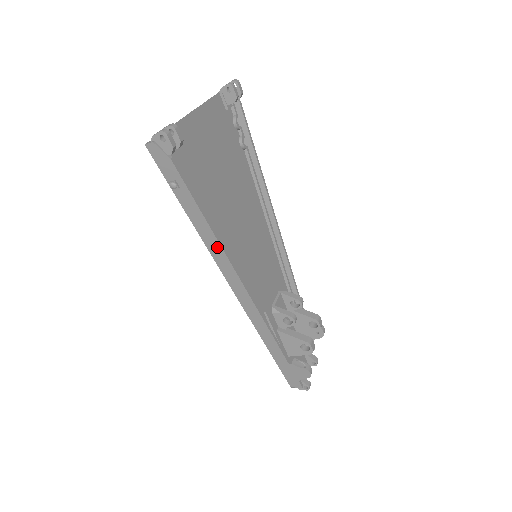
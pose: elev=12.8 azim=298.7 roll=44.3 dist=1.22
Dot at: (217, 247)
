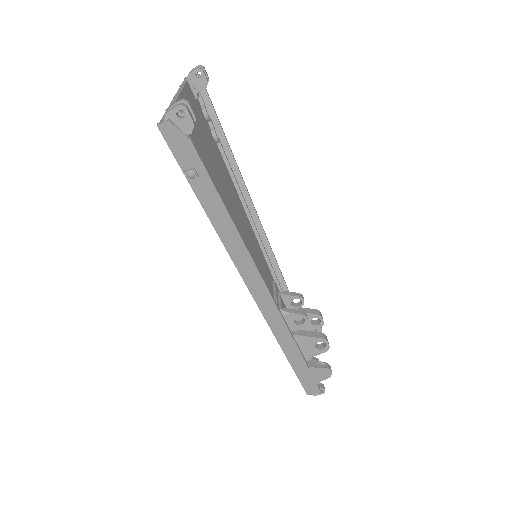
Dot at: (238, 244)
